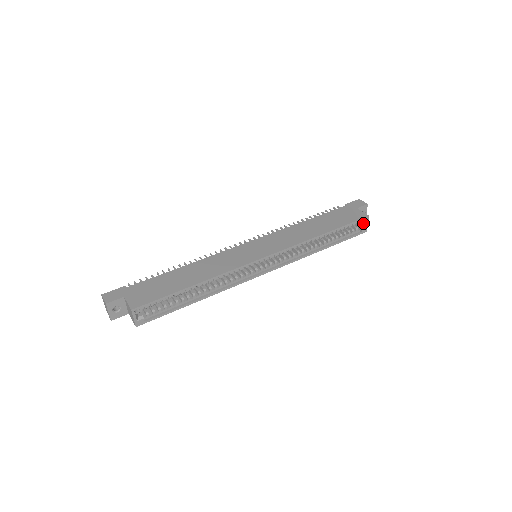
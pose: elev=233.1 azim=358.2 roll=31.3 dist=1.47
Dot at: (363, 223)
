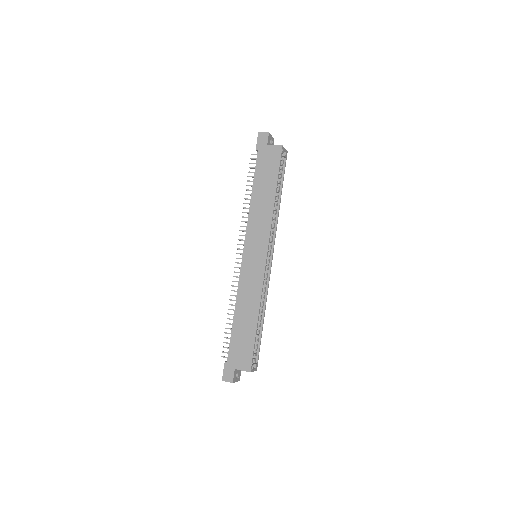
Dot at: occluded
